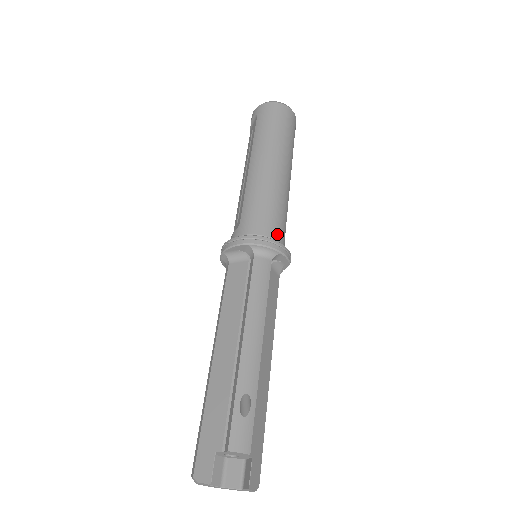
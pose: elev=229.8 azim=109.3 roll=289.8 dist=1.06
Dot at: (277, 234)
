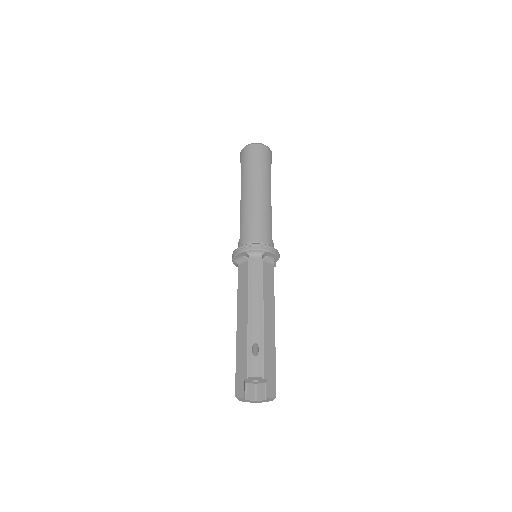
Dot at: (264, 239)
